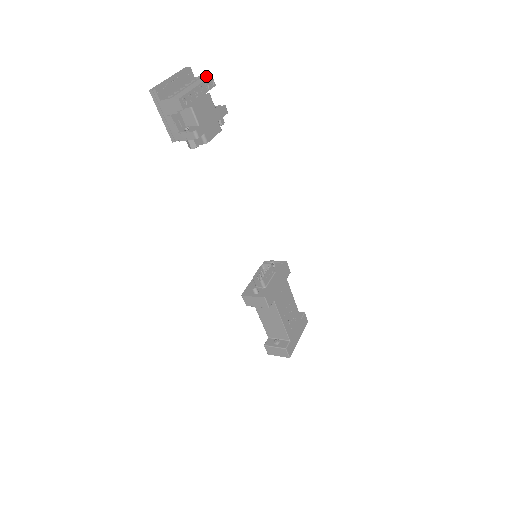
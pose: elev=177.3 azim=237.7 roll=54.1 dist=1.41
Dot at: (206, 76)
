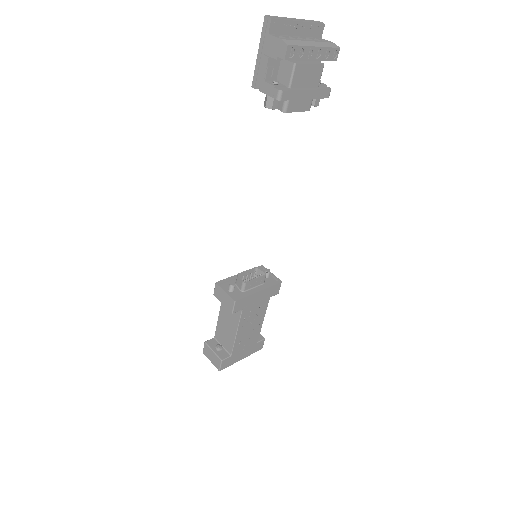
Dot at: (334, 44)
